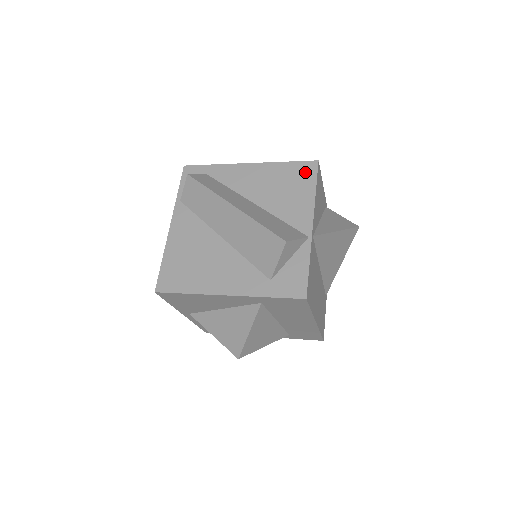
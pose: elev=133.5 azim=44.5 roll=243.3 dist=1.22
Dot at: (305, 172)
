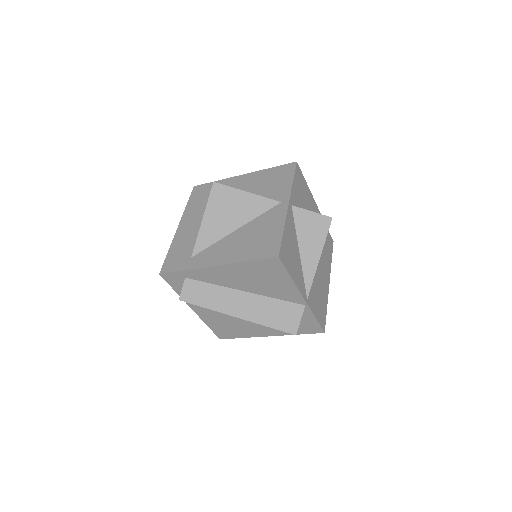
Dot at: (272, 267)
